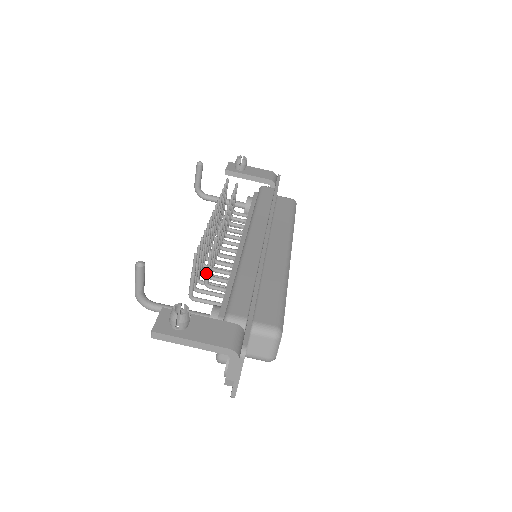
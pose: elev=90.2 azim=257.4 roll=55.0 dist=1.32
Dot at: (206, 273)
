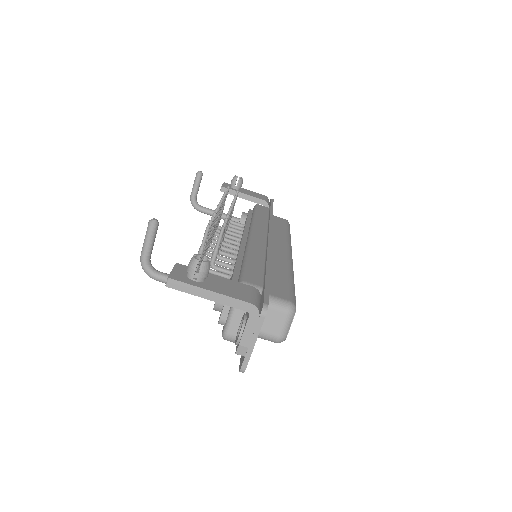
Dot at: (214, 251)
